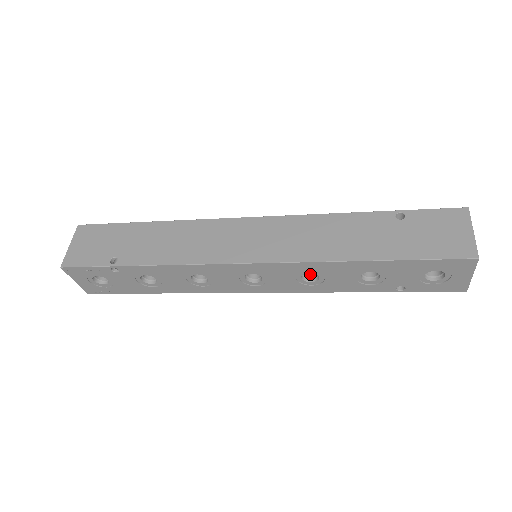
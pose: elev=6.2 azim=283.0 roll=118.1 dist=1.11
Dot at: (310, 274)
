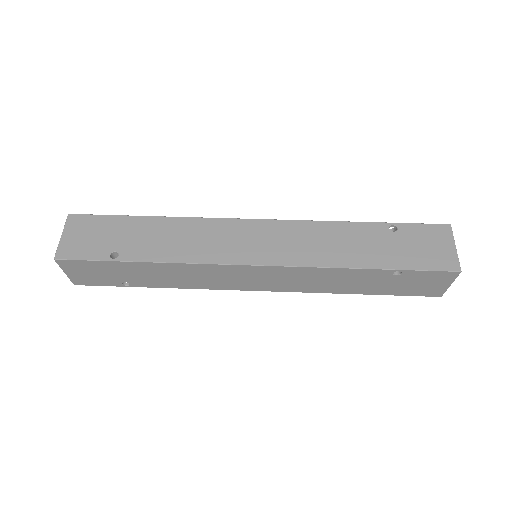
Dot at: occluded
